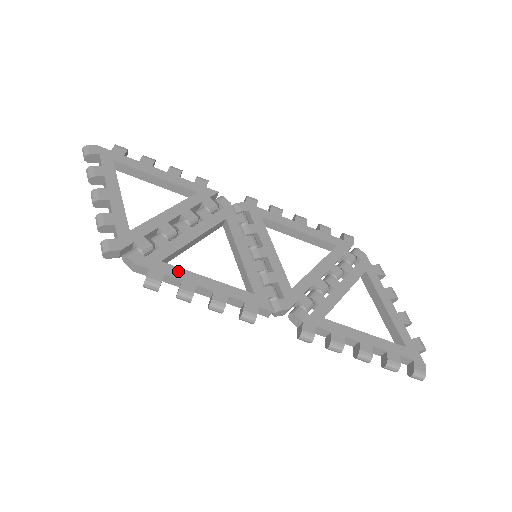
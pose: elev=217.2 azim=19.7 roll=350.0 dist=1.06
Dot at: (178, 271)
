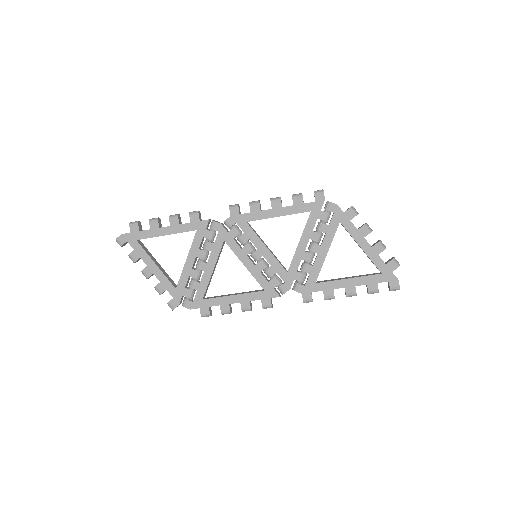
Dot at: (215, 301)
